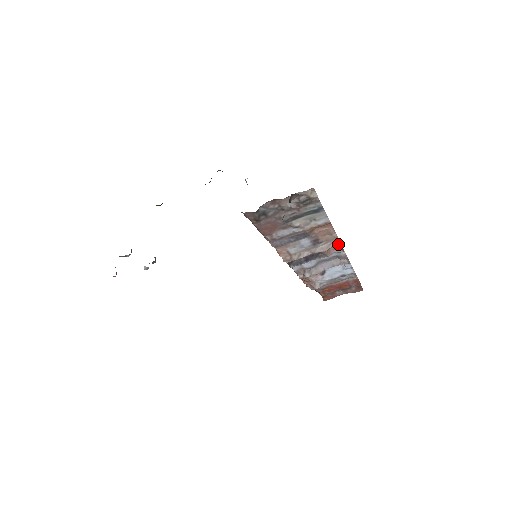
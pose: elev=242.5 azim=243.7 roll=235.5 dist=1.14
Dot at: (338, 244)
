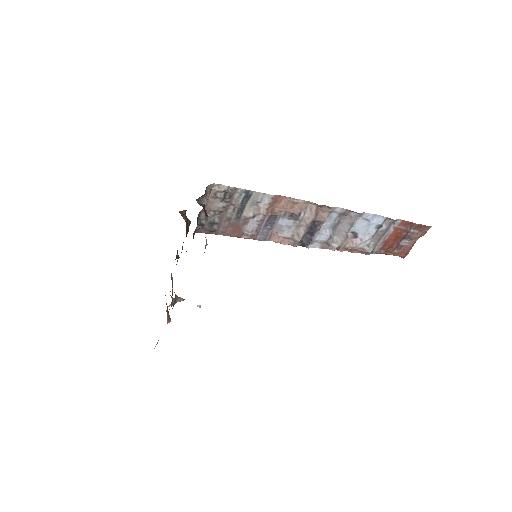
Dot at: (317, 206)
